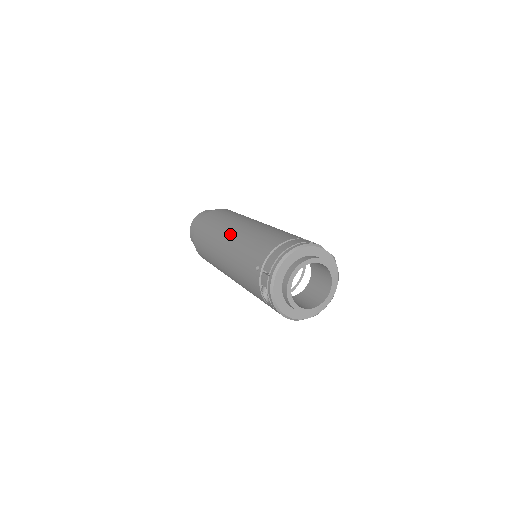
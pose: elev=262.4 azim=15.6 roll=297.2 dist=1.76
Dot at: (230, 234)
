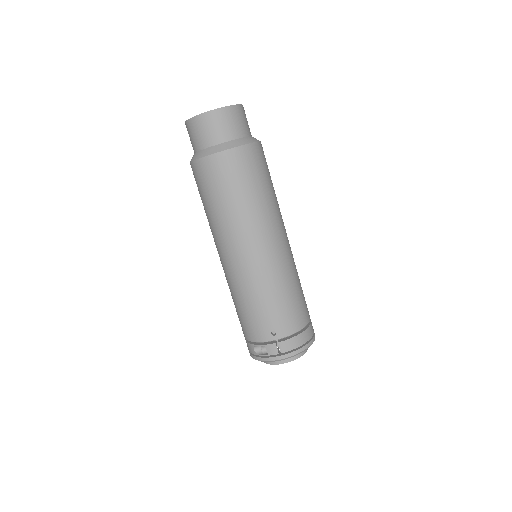
Dot at: (267, 249)
